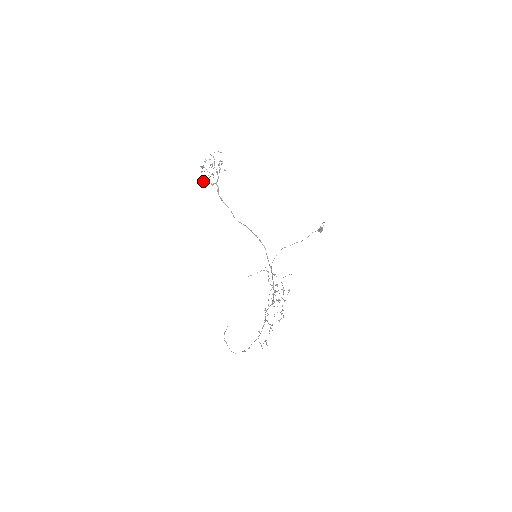
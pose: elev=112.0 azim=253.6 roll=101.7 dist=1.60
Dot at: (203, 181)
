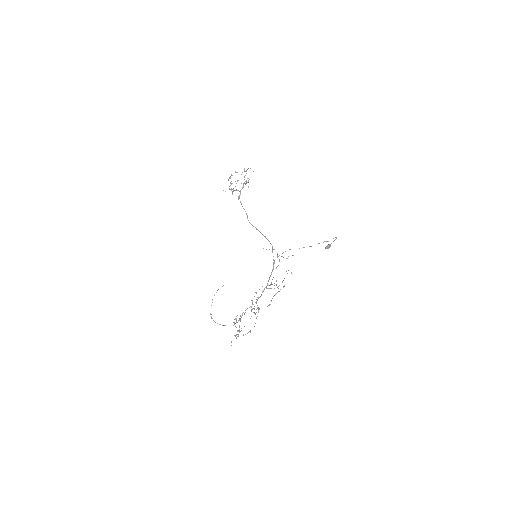
Dot at: occluded
